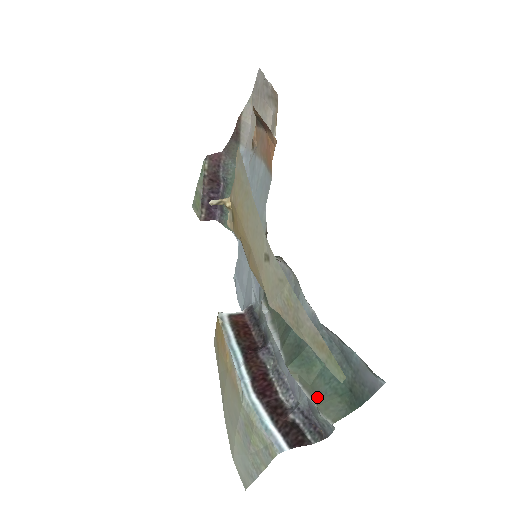
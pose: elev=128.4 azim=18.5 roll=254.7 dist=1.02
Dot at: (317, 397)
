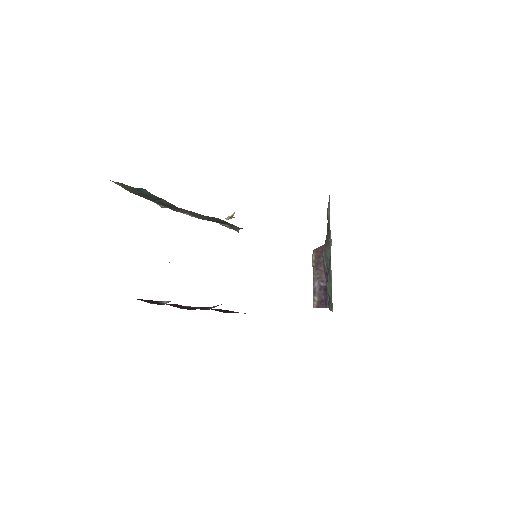
Dot at: occluded
